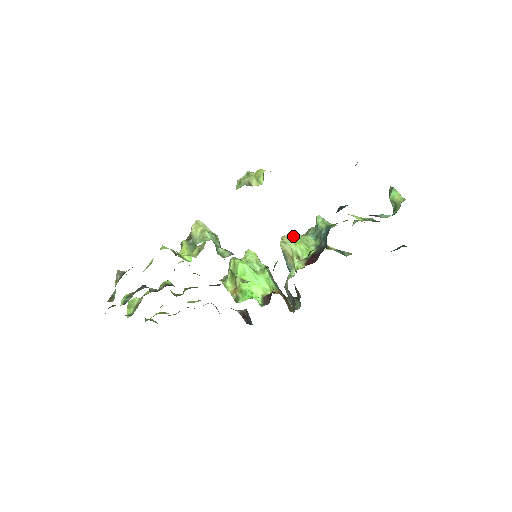
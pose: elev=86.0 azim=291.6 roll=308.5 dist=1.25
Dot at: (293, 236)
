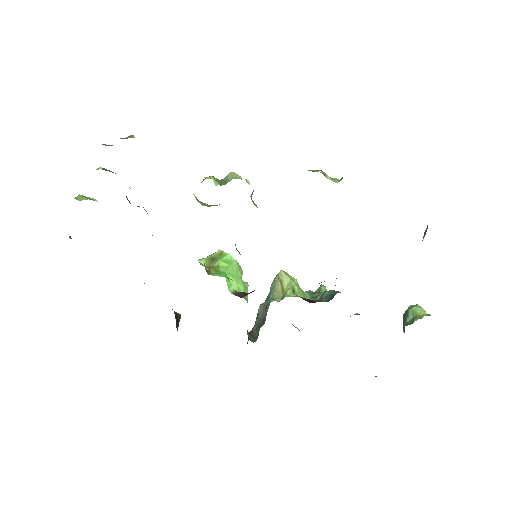
Dot at: (293, 279)
